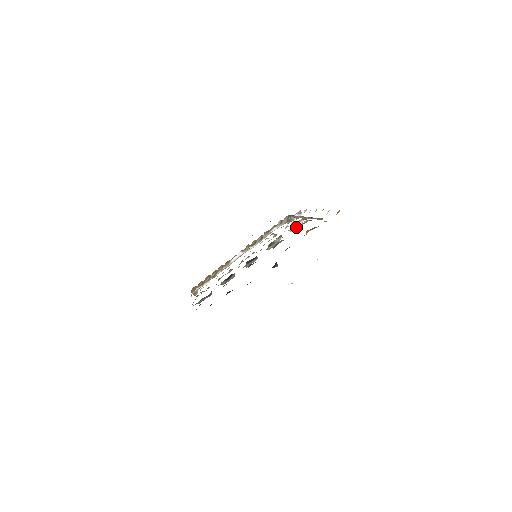
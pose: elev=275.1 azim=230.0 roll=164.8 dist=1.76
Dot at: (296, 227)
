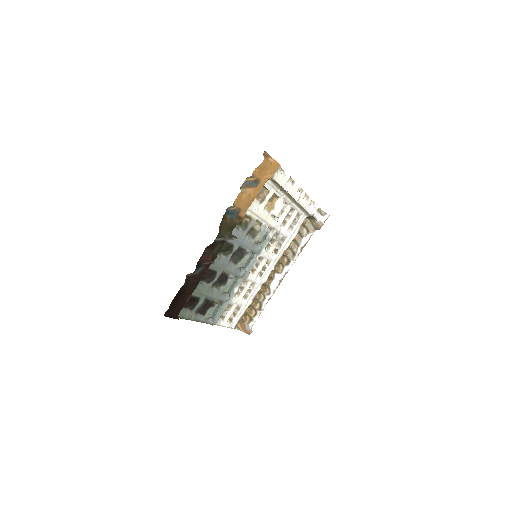
Dot at: (276, 209)
